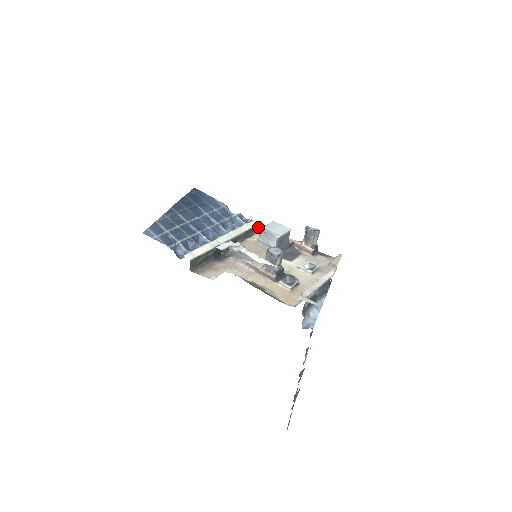
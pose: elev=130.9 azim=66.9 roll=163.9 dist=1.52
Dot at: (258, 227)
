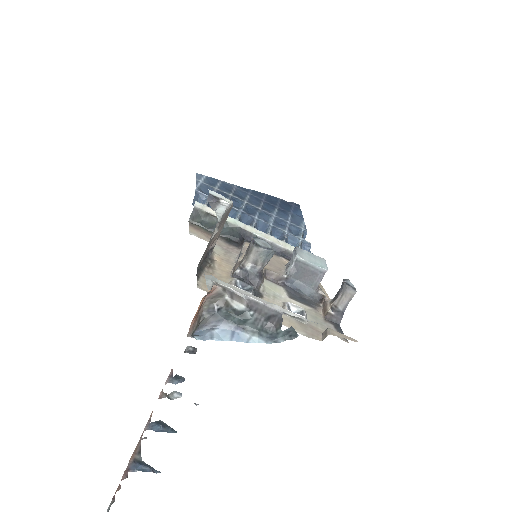
Dot at: occluded
